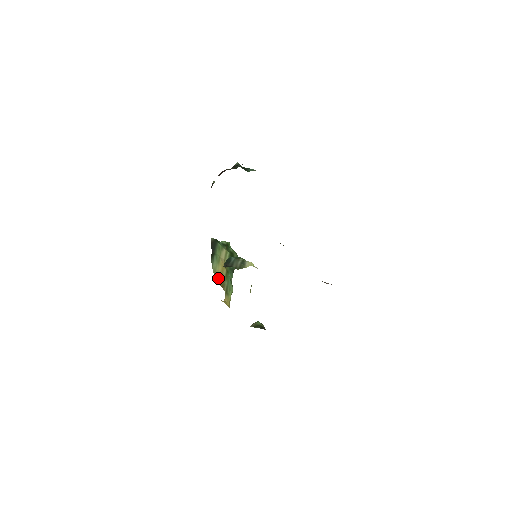
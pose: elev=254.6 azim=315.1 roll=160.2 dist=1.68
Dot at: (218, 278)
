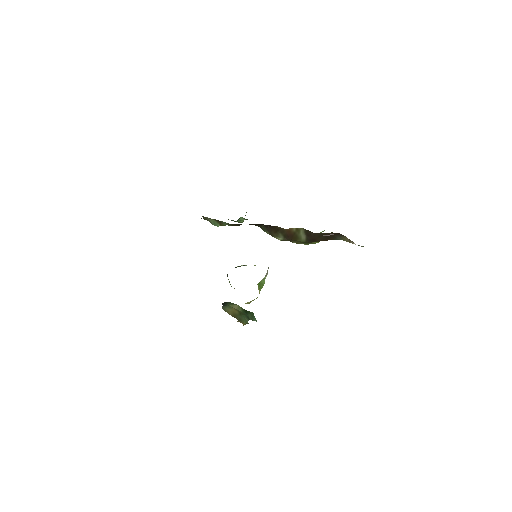
Dot at: (229, 313)
